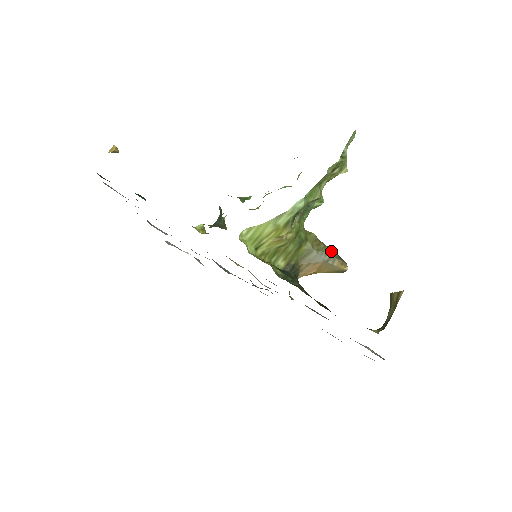
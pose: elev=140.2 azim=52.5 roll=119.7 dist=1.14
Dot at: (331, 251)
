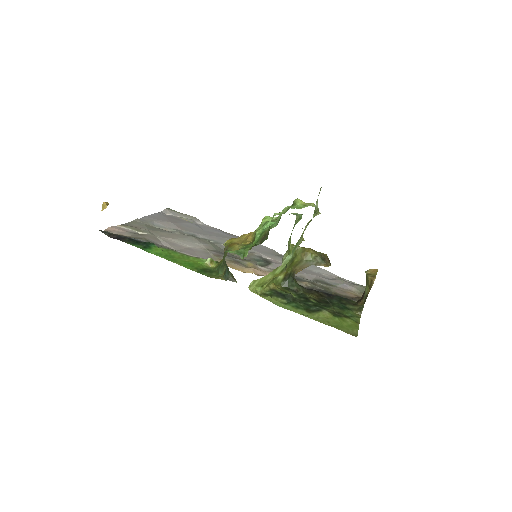
Dot at: (317, 259)
